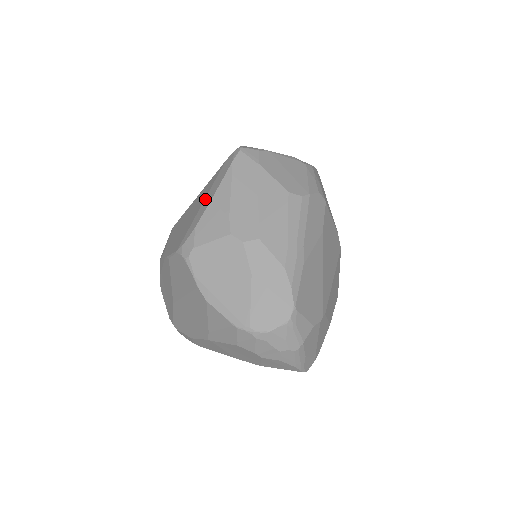
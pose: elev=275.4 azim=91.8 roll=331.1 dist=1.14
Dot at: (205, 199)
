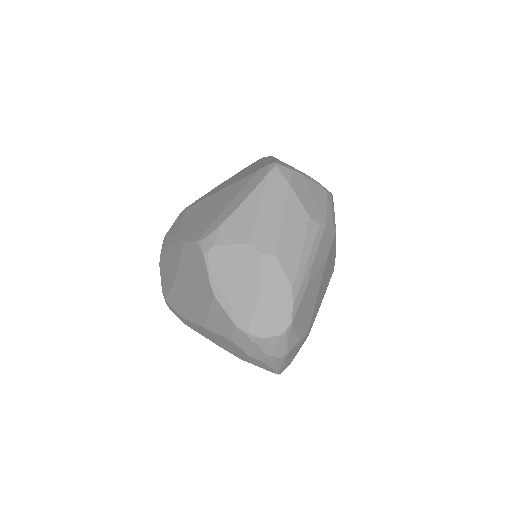
Dot at: (233, 201)
